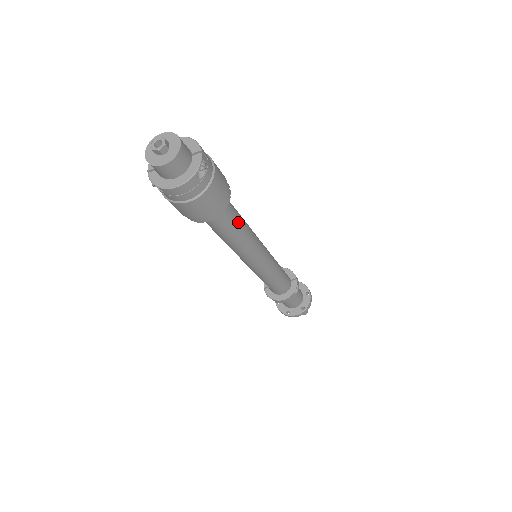
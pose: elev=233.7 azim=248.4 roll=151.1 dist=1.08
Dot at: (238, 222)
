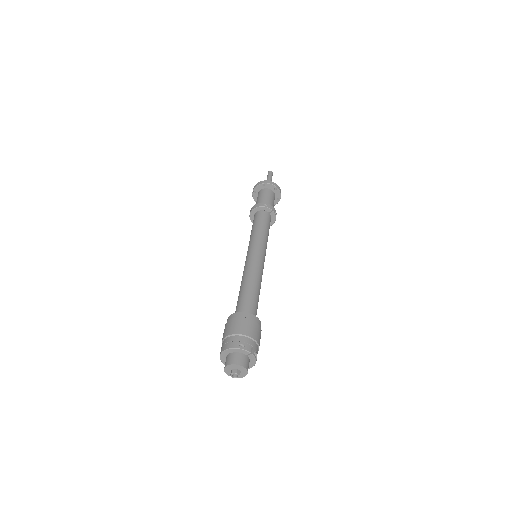
Dot at: (258, 299)
